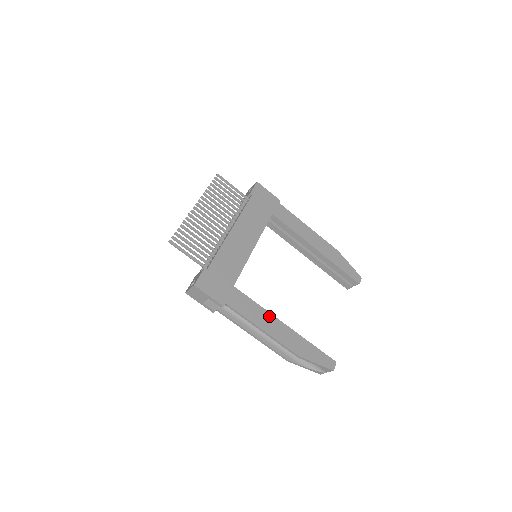
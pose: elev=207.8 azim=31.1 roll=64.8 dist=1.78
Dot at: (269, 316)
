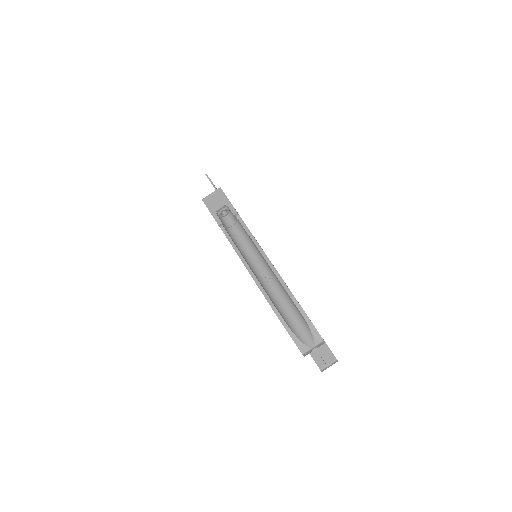
Dot at: occluded
